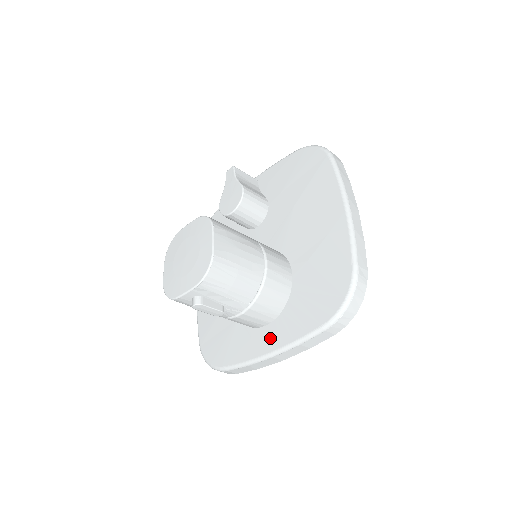
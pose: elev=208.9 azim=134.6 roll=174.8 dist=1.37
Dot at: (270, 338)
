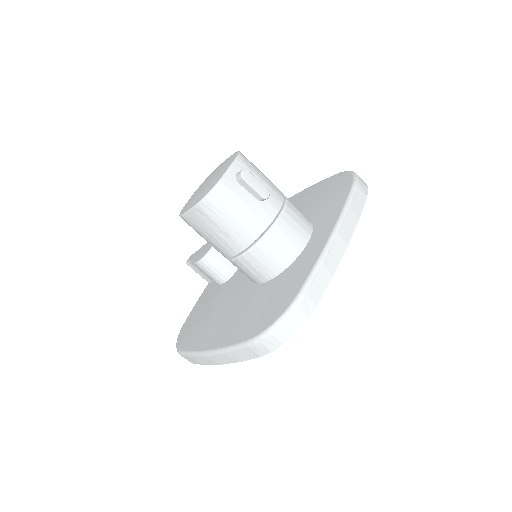
Dot at: (321, 233)
